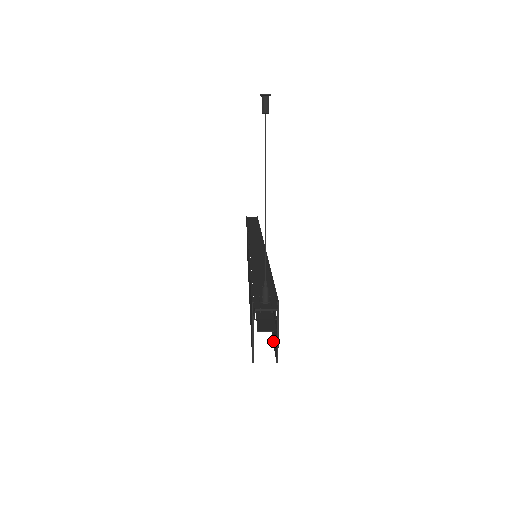
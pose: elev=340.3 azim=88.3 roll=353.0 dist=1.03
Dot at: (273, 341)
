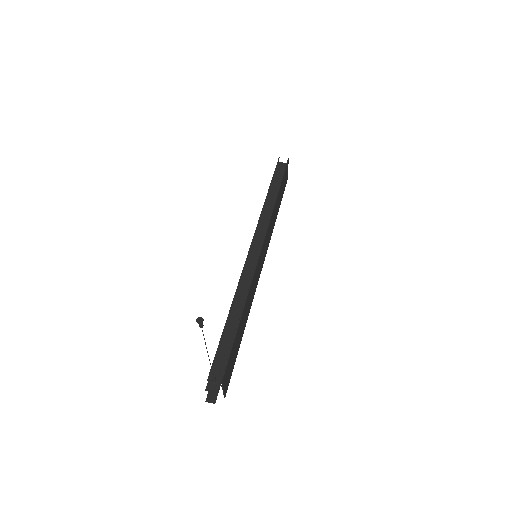
Dot at: (230, 375)
